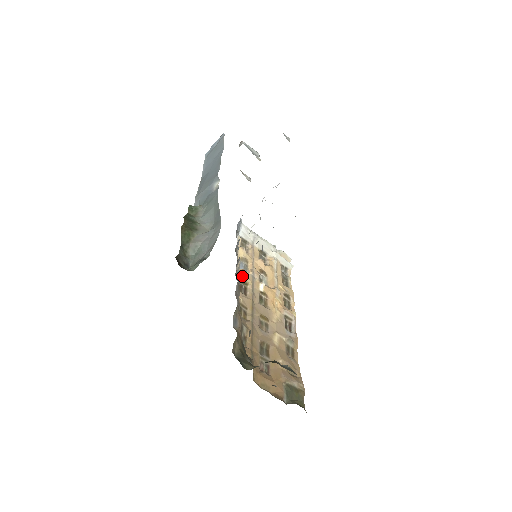
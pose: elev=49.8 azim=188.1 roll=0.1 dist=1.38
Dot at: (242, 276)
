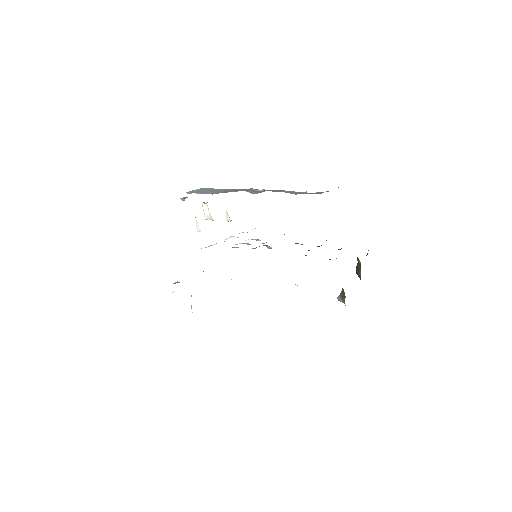
Dot at: occluded
